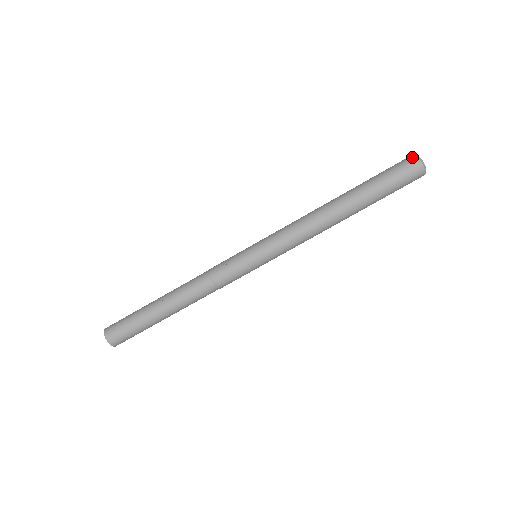
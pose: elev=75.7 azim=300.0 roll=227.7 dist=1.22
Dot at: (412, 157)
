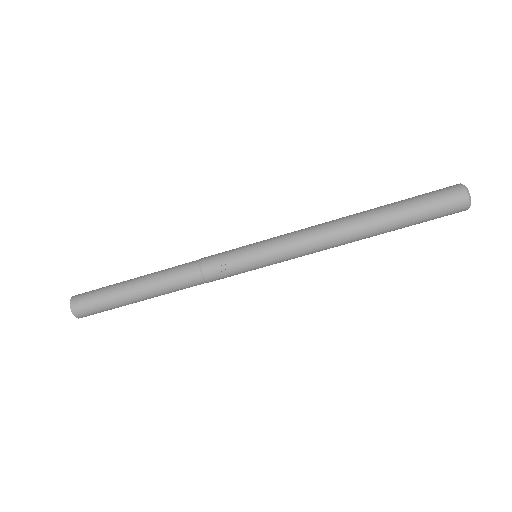
Dot at: (463, 195)
